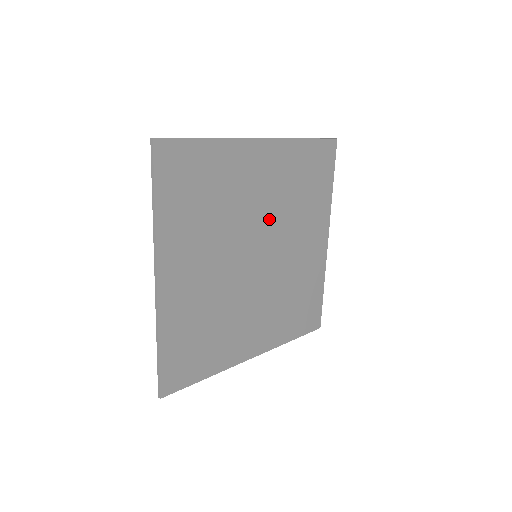
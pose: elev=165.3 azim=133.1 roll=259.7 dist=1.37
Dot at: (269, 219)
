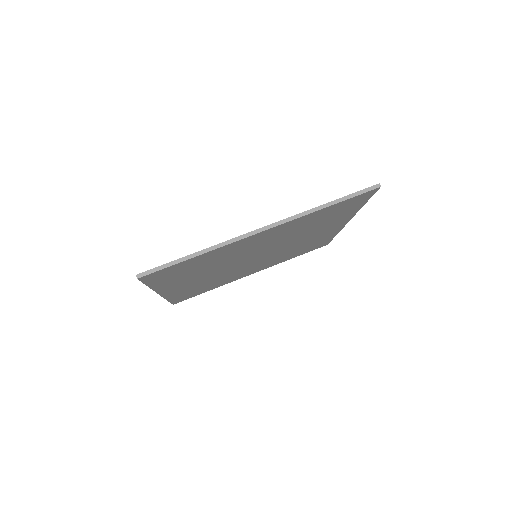
Dot at: (271, 245)
